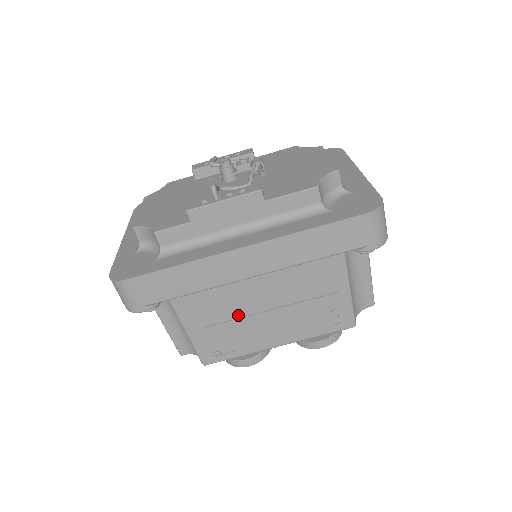
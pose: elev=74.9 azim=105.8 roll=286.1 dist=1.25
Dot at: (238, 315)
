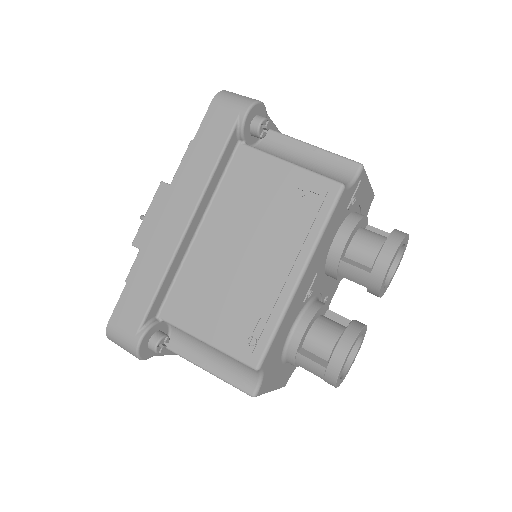
Dot at: (229, 281)
